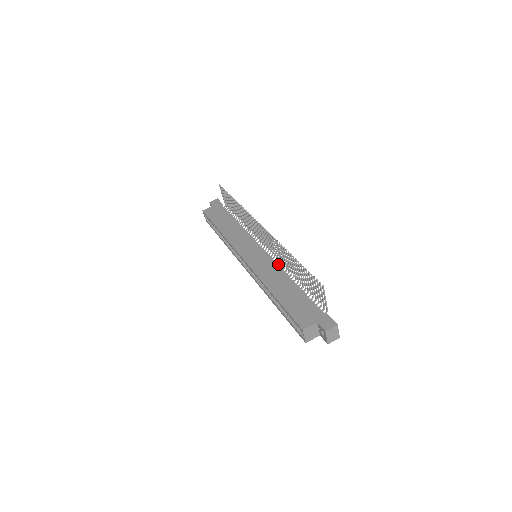
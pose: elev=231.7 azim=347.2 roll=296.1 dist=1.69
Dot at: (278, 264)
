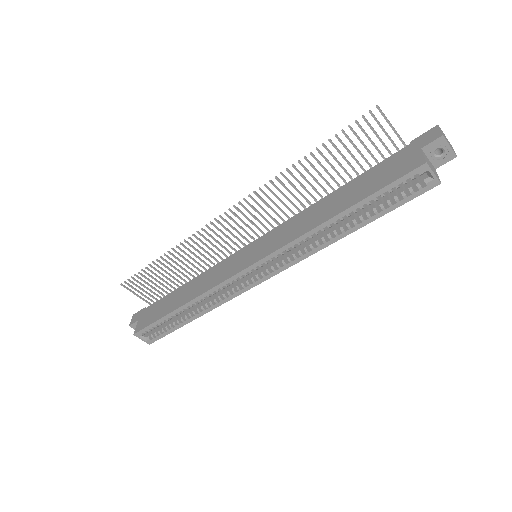
Dot at: occluded
